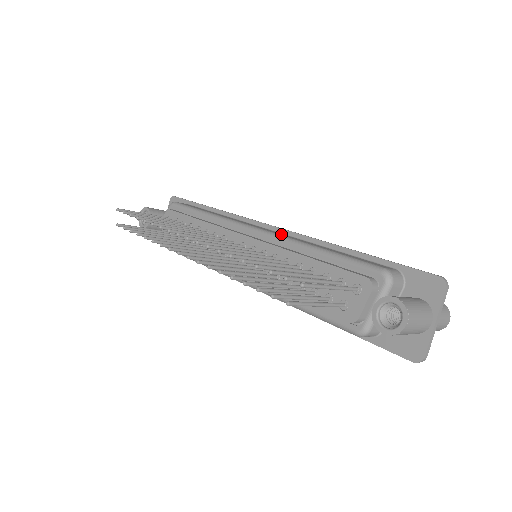
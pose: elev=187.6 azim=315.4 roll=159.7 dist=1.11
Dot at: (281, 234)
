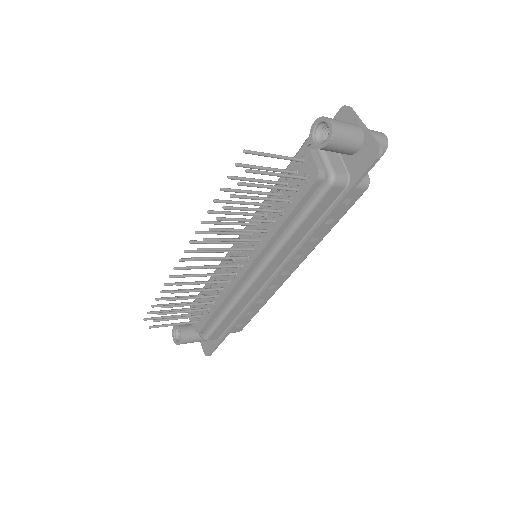
Dot at: occluded
